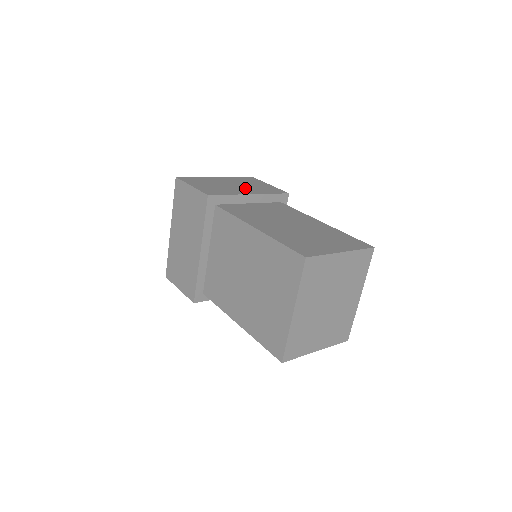
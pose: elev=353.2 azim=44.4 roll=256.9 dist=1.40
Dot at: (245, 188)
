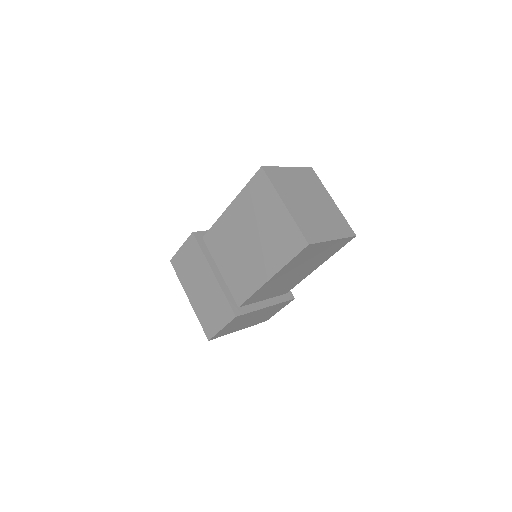
Dot at: occluded
